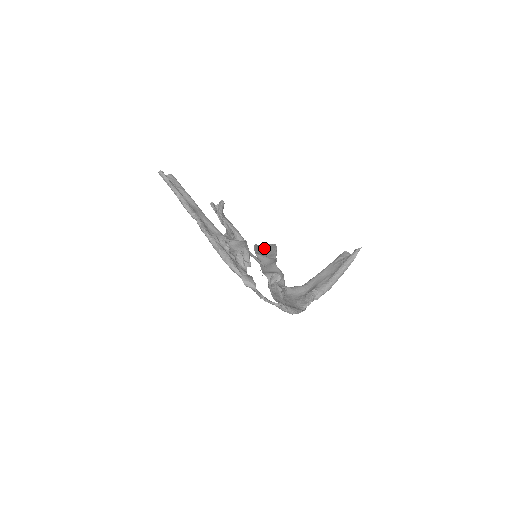
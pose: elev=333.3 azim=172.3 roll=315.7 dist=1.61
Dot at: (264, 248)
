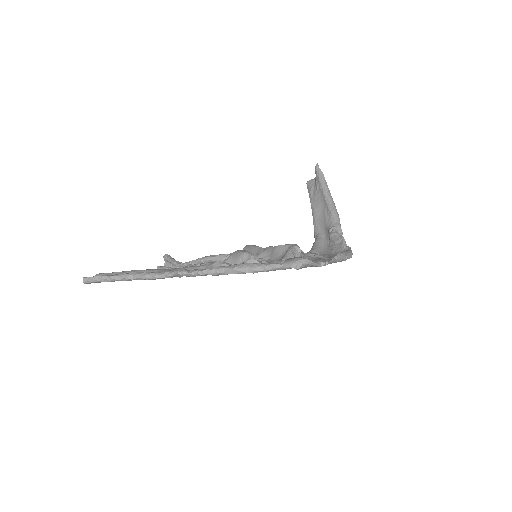
Dot at: occluded
